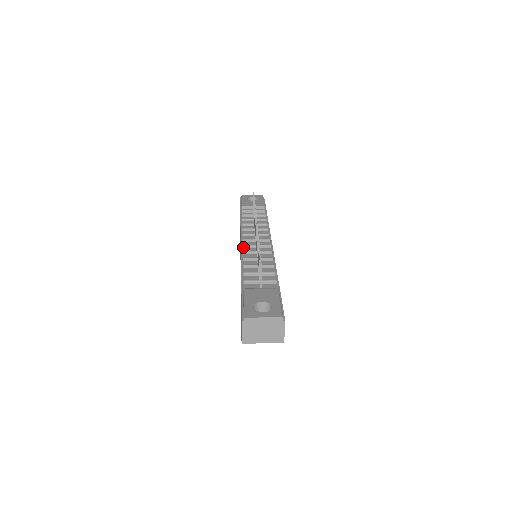
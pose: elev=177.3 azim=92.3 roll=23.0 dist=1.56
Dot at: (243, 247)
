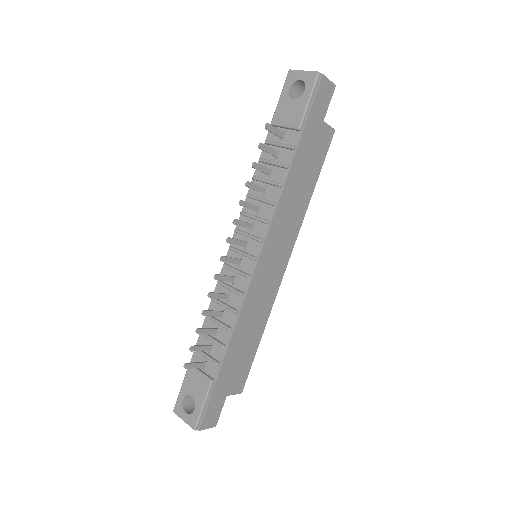
Dot at: (224, 266)
